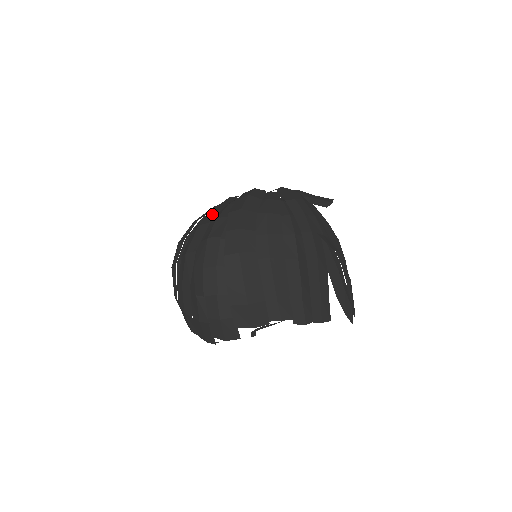
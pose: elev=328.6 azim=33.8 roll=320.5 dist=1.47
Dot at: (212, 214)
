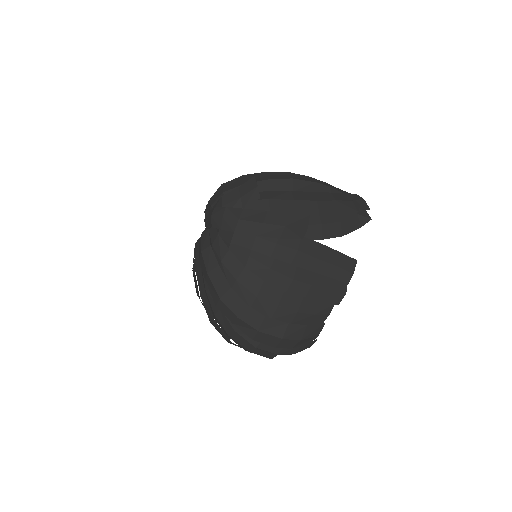
Dot at: (206, 308)
